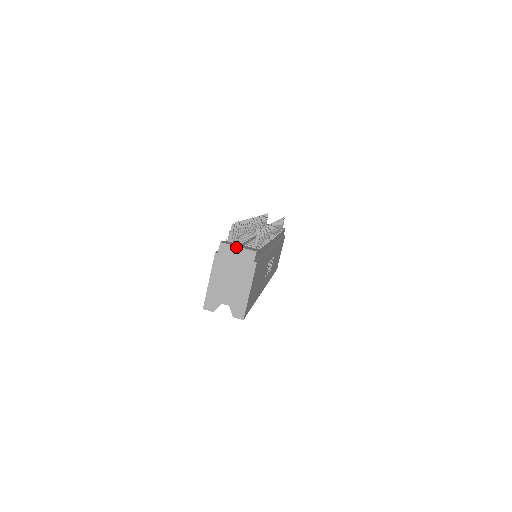
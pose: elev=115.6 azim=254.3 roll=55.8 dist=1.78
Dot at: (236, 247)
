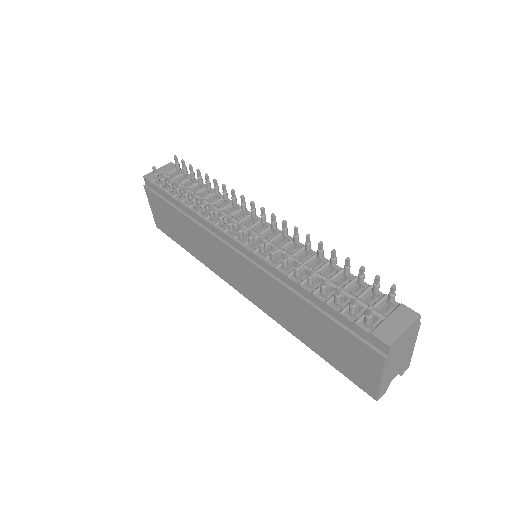
Dot at: (404, 333)
